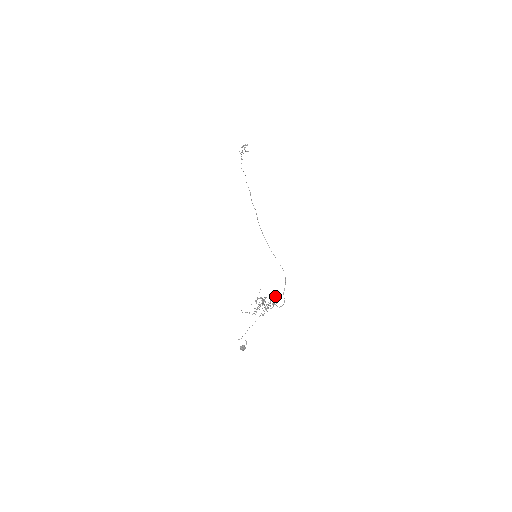
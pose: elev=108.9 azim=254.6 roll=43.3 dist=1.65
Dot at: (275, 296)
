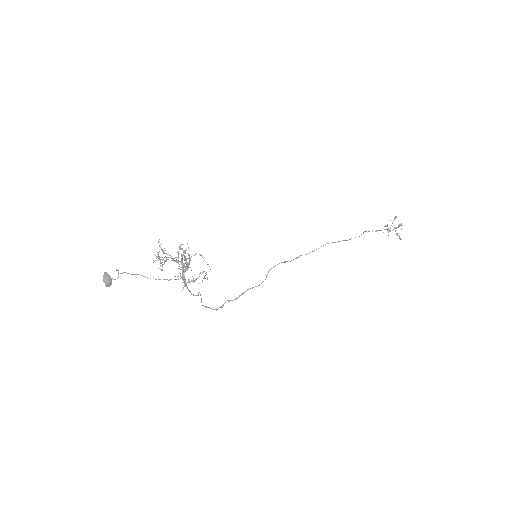
Dot at: (204, 271)
